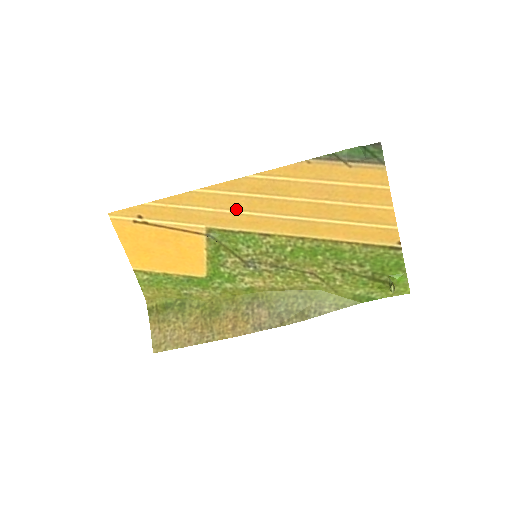
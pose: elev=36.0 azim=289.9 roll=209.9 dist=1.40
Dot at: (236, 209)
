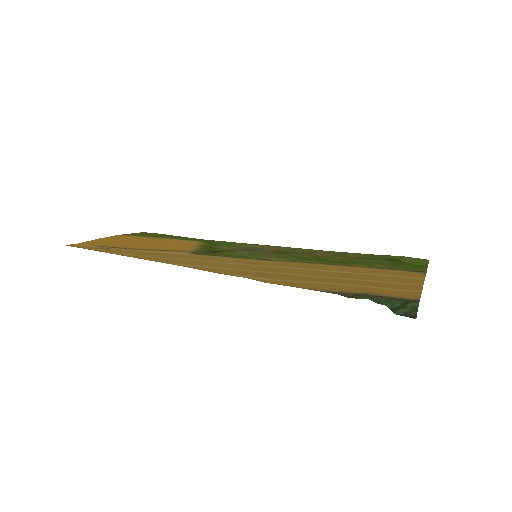
Dot at: (224, 263)
